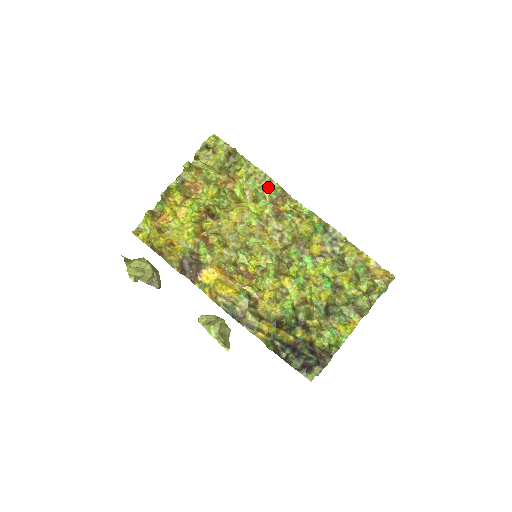
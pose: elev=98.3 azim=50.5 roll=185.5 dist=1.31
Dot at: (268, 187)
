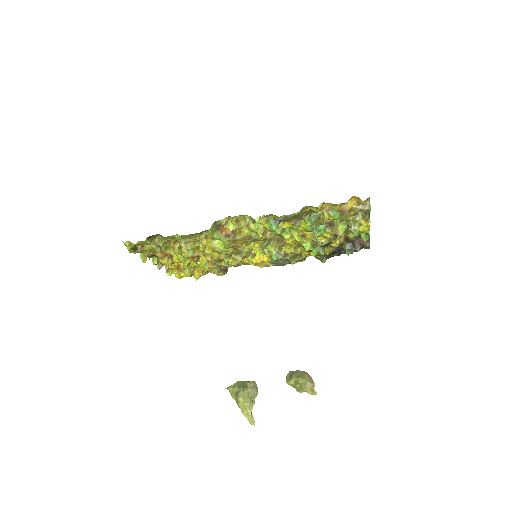
Dot at: (204, 233)
